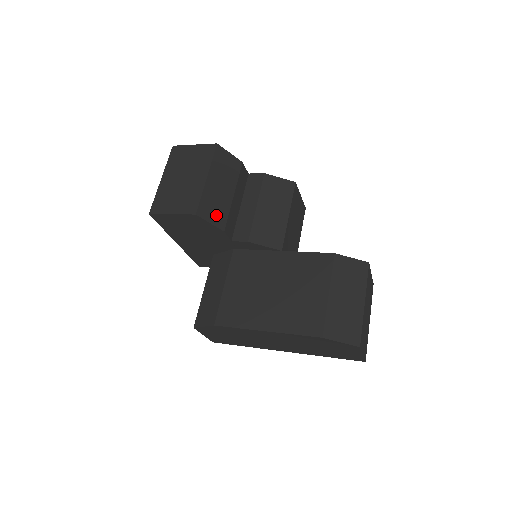
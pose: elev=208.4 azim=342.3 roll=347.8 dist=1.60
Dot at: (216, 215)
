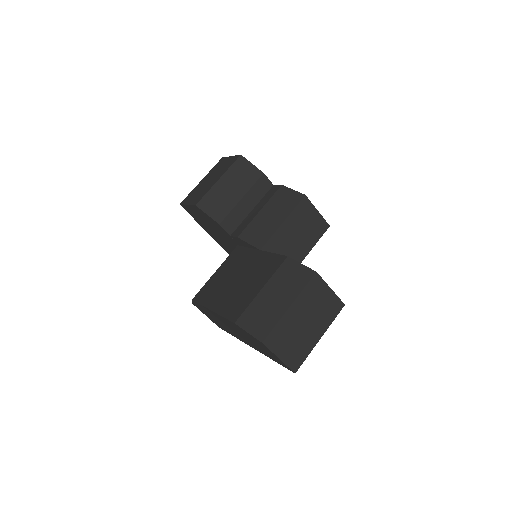
Dot at: (216, 210)
